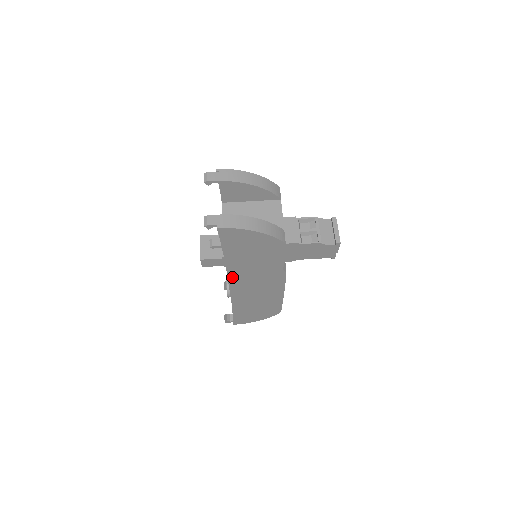
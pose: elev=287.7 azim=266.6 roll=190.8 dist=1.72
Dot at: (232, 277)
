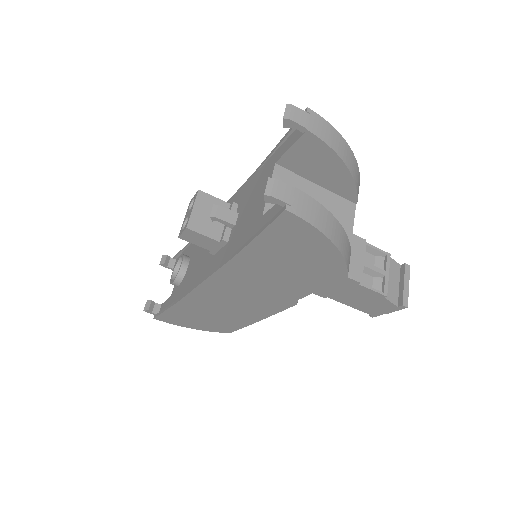
Dot at: (220, 276)
